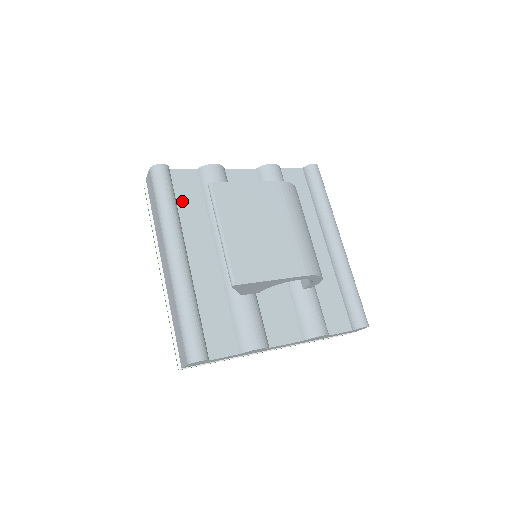
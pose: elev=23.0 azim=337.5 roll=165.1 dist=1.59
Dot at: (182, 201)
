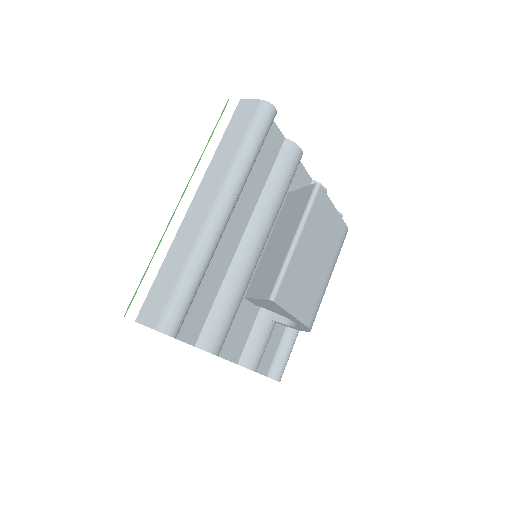
Dot at: (258, 158)
